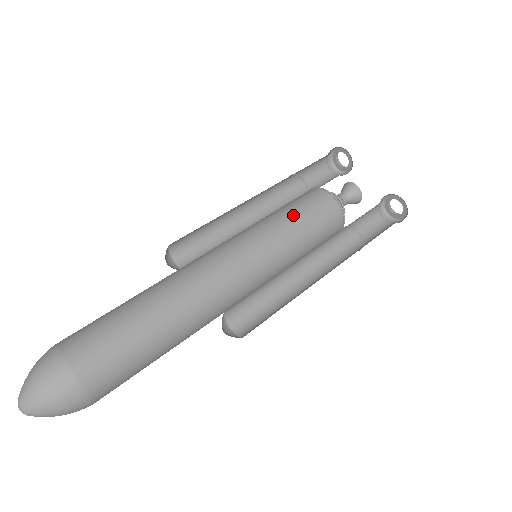
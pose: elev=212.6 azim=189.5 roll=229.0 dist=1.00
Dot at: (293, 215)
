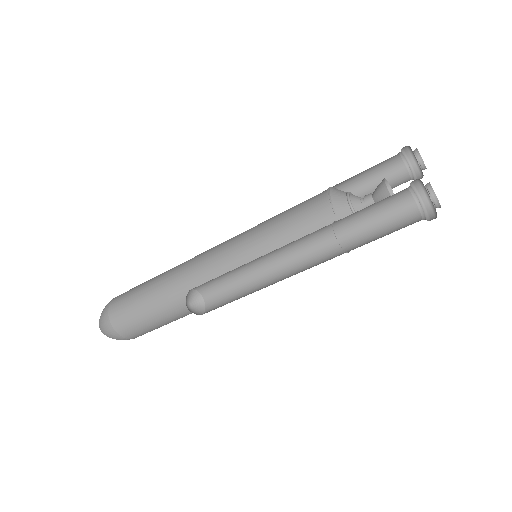
Dot at: (281, 214)
